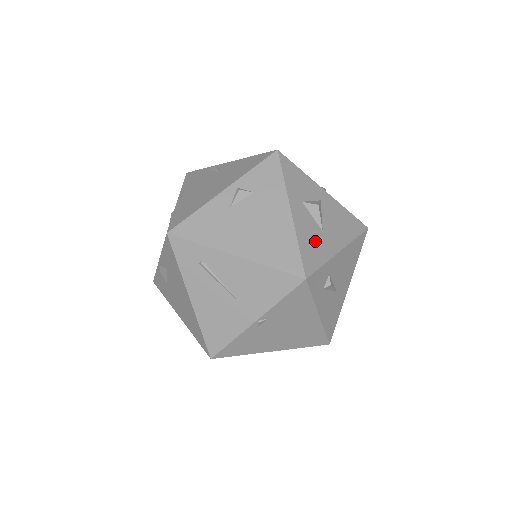
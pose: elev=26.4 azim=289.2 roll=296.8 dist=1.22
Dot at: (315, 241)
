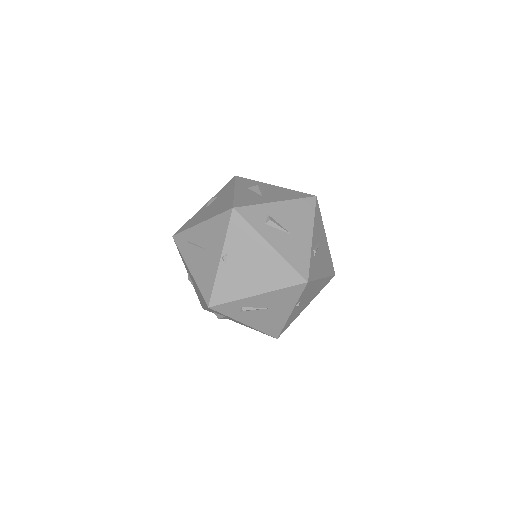
Dot at: (251, 198)
